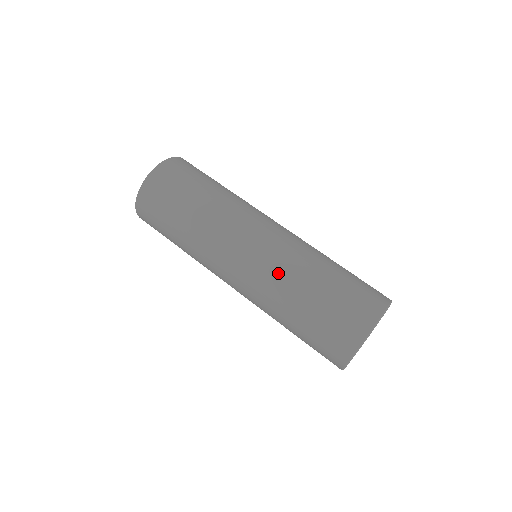
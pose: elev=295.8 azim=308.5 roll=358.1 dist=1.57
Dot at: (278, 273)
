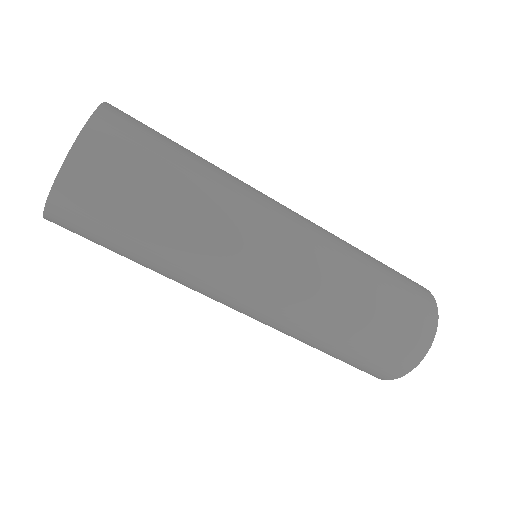
Dot at: (280, 331)
